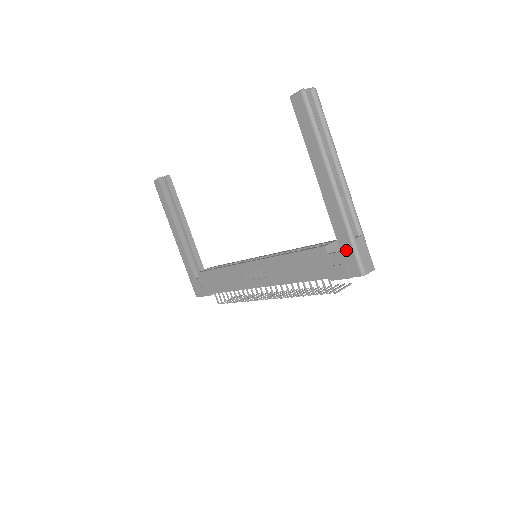
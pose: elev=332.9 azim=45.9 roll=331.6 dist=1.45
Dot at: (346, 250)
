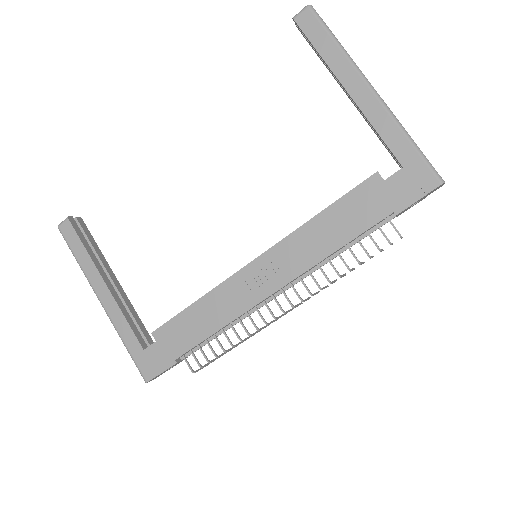
Dot at: (410, 161)
